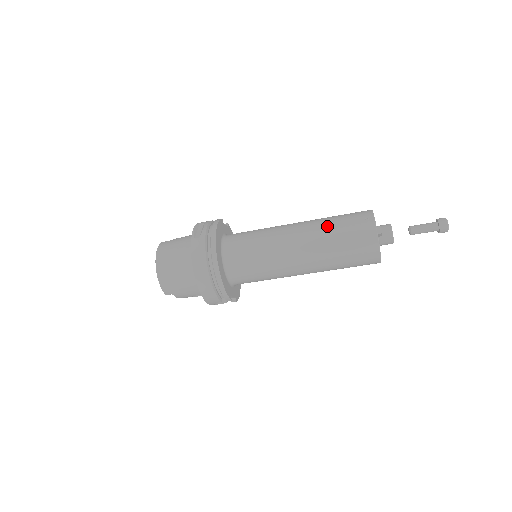
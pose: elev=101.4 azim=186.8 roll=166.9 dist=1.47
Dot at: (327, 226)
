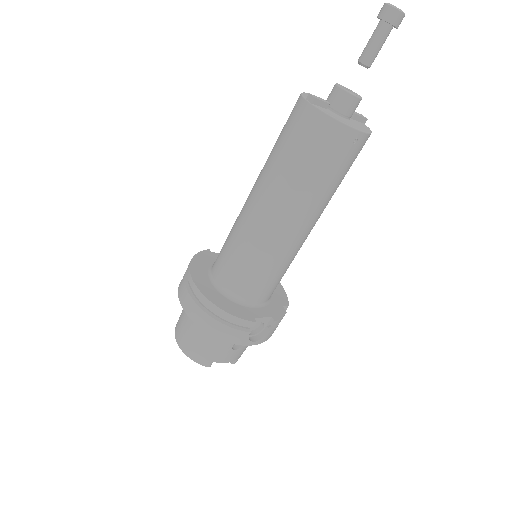
Dot at: (270, 155)
